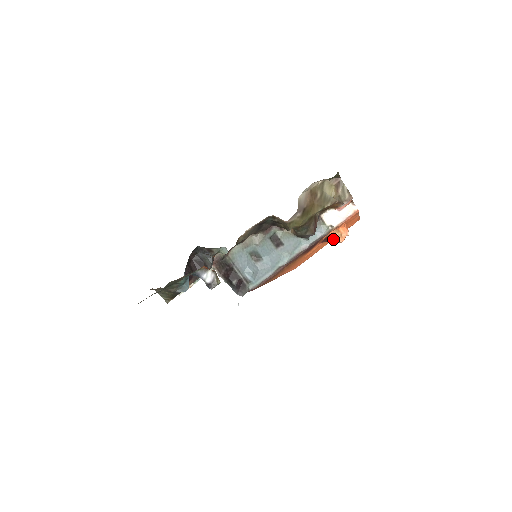
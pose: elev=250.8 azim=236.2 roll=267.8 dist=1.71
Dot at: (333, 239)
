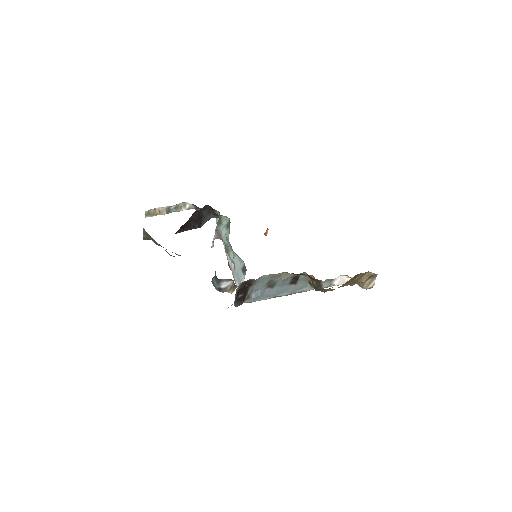
Dot at: occluded
